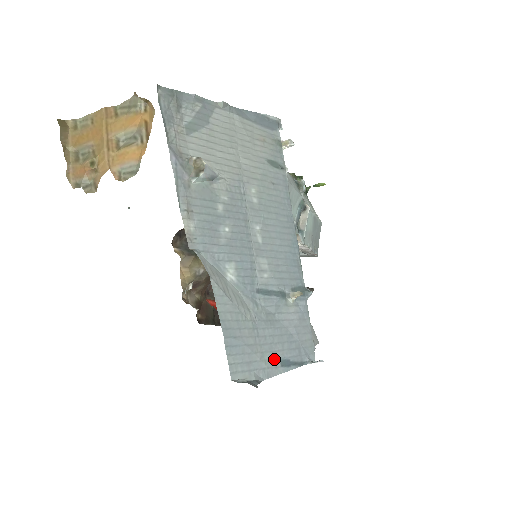
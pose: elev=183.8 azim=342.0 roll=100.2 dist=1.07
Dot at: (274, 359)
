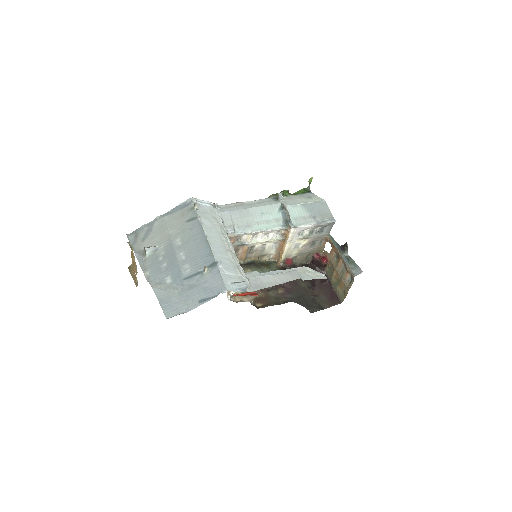
Dot at: (194, 302)
